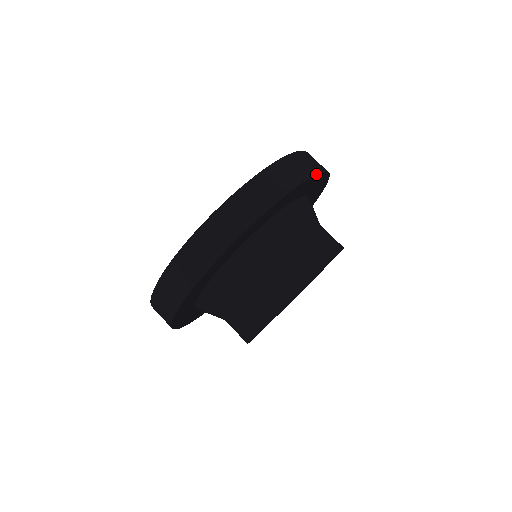
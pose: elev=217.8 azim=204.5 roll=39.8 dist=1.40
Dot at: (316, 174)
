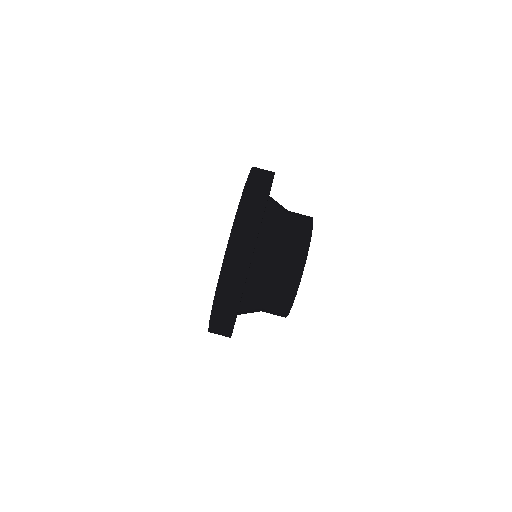
Dot at: (272, 181)
